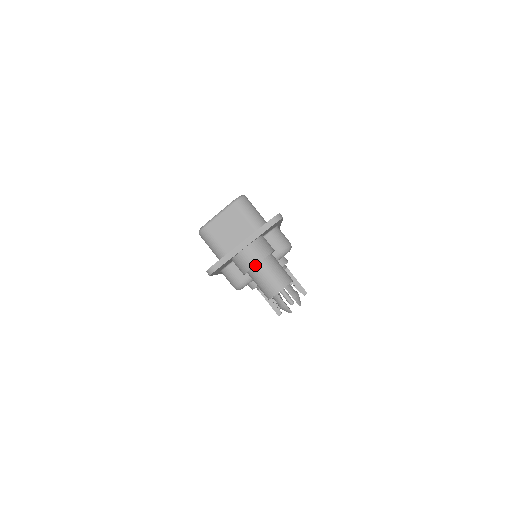
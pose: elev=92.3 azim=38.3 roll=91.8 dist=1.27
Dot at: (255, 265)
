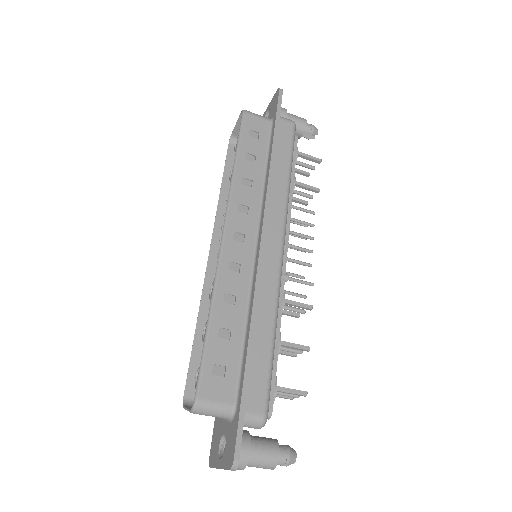
Dot at: (240, 469)
